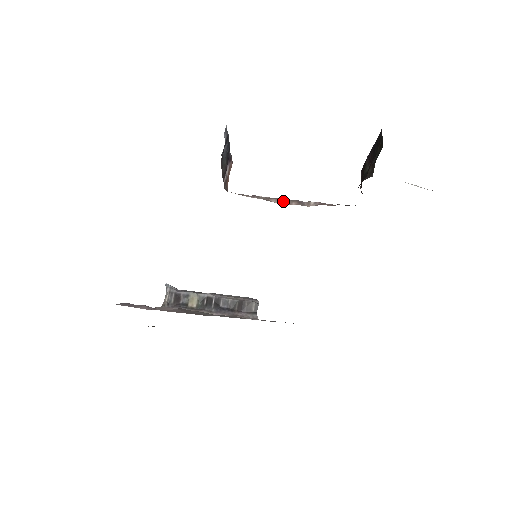
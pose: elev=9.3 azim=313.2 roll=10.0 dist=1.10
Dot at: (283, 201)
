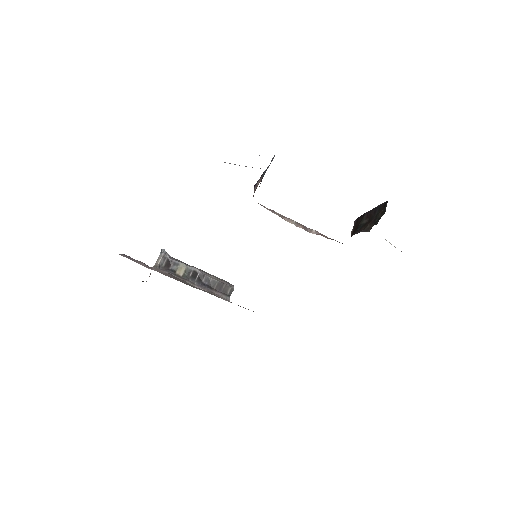
Dot at: (293, 222)
